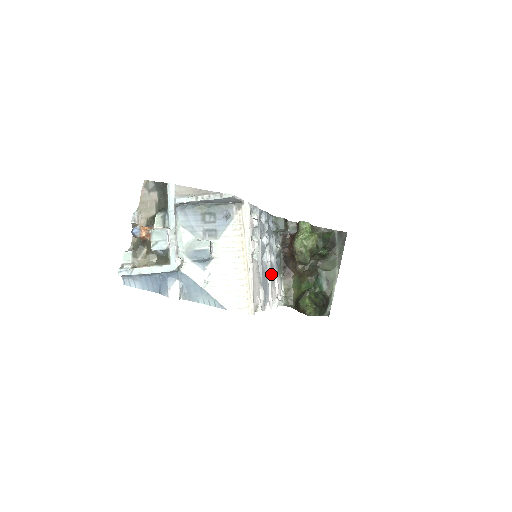
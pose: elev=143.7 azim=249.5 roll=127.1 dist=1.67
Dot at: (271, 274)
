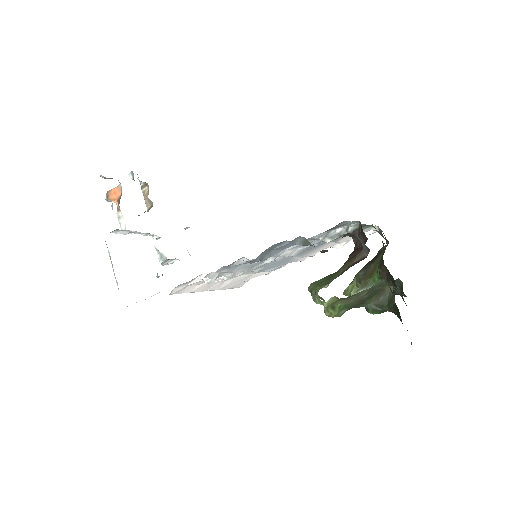
Dot at: (305, 252)
